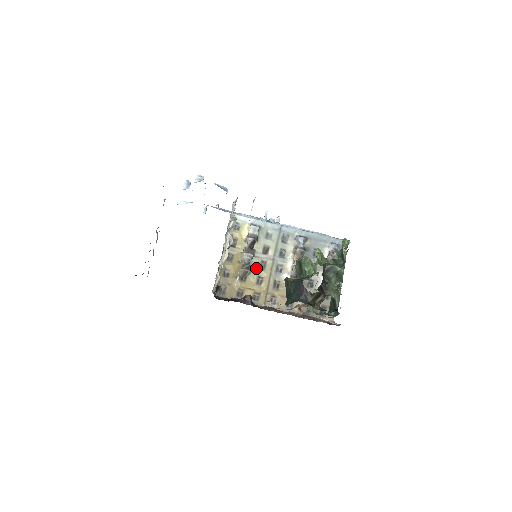
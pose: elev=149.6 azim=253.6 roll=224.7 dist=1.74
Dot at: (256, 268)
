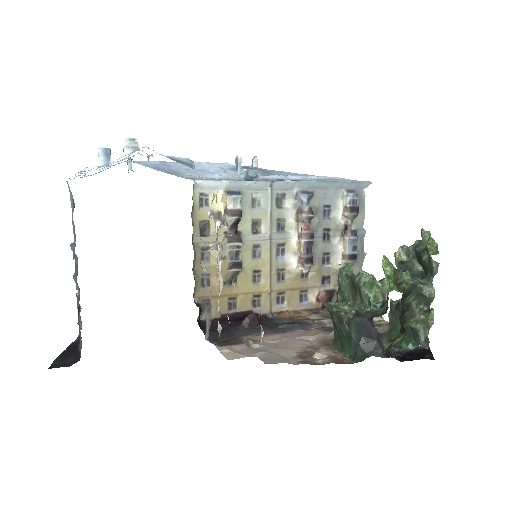
Dot at: (248, 260)
